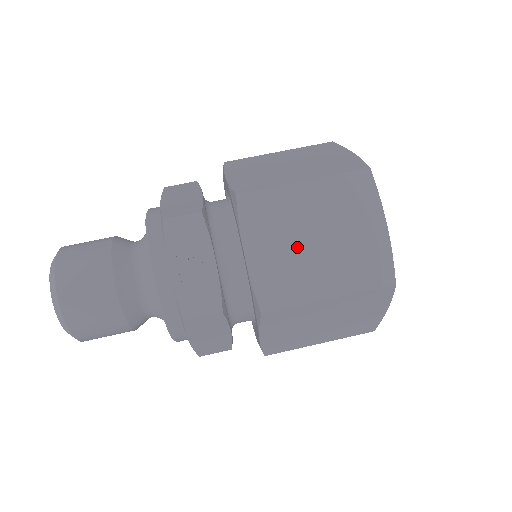
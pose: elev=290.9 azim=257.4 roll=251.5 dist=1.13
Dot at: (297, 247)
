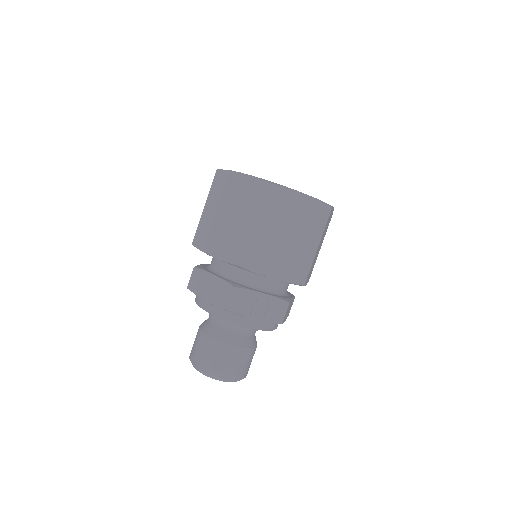
Dot at: (284, 249)
